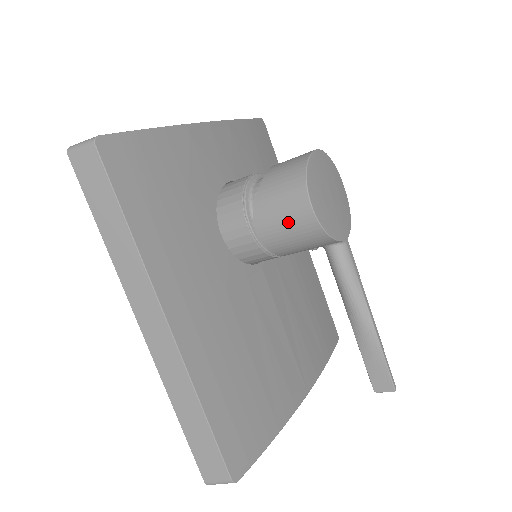
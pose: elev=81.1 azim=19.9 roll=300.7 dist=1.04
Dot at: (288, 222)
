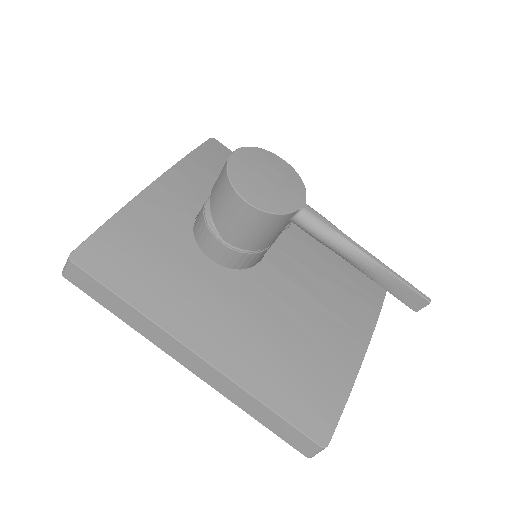
Dot at: (243, 224)
